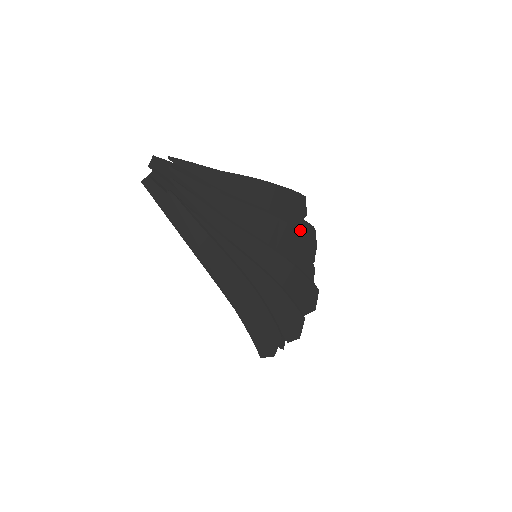
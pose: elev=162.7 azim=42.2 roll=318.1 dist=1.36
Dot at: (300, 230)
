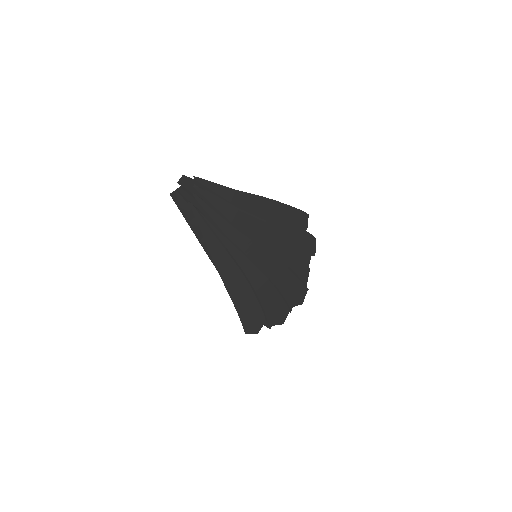
Dot at: (298, 240)
